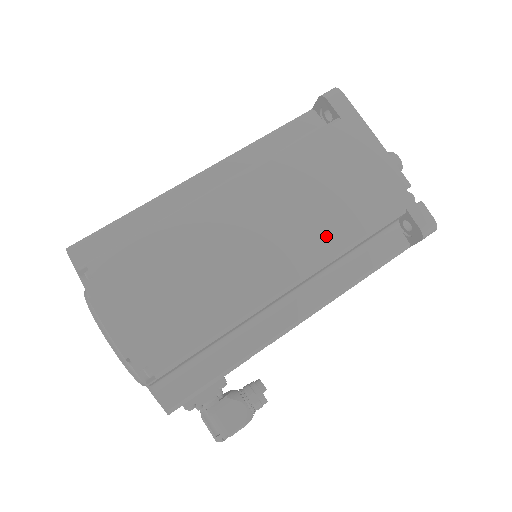
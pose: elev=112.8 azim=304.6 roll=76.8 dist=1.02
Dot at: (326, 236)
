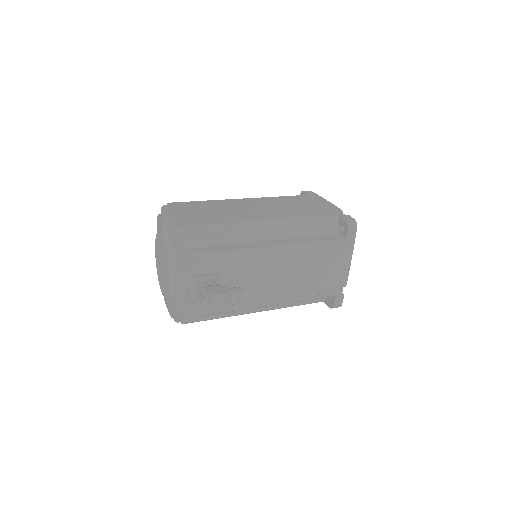
Dot at: (291, 213)
